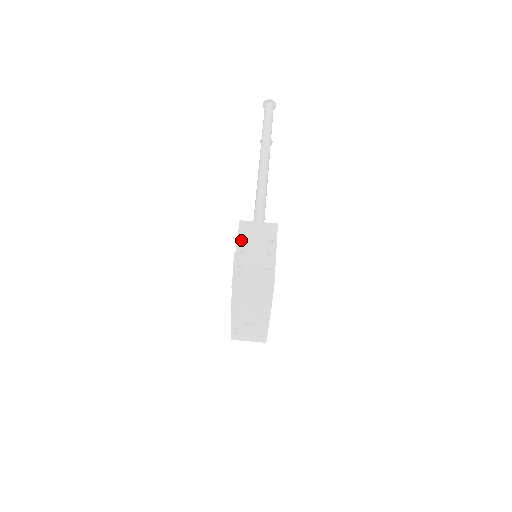
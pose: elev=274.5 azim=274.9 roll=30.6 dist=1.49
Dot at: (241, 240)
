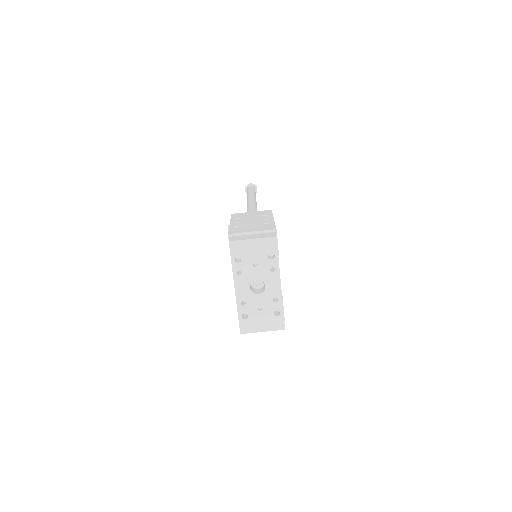
Dot at: (235, 219)
